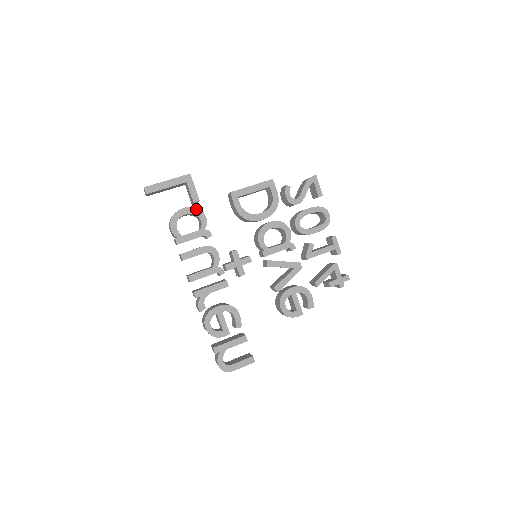
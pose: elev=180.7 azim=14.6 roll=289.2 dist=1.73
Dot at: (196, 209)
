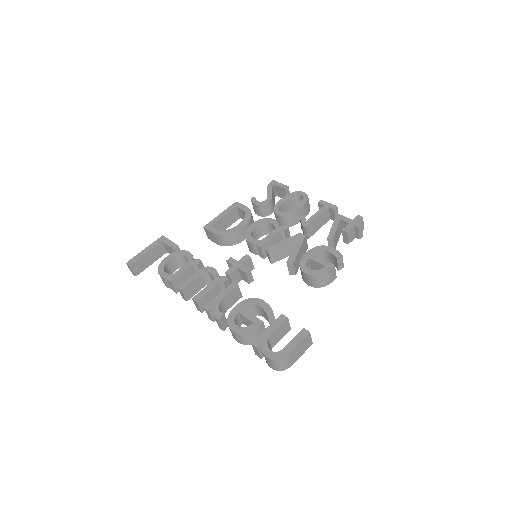
Dot at: (178, 252)
